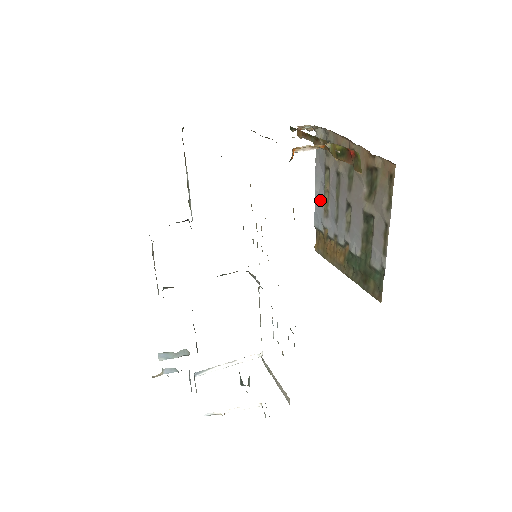
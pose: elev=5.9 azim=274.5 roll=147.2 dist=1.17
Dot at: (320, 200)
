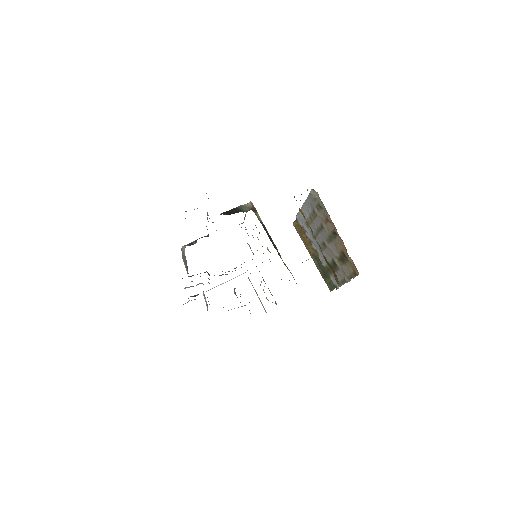
Dot at: (304, 214)
